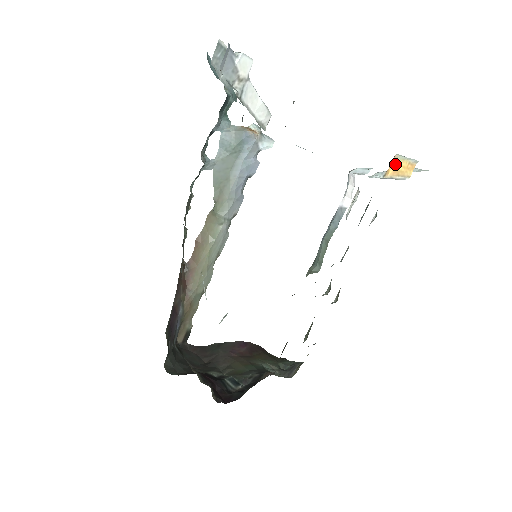
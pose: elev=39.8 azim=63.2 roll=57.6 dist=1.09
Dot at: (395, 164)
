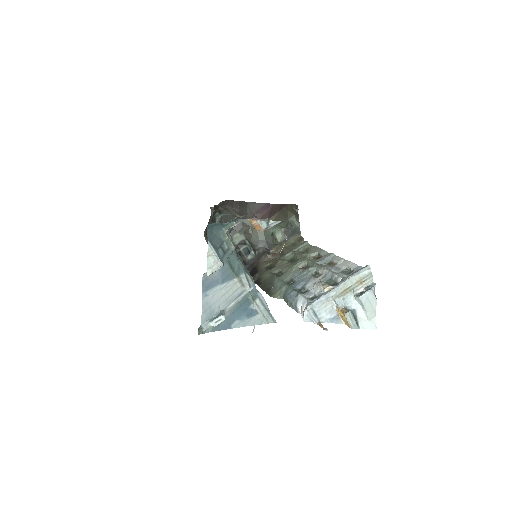
Dot at: (343, 315)
